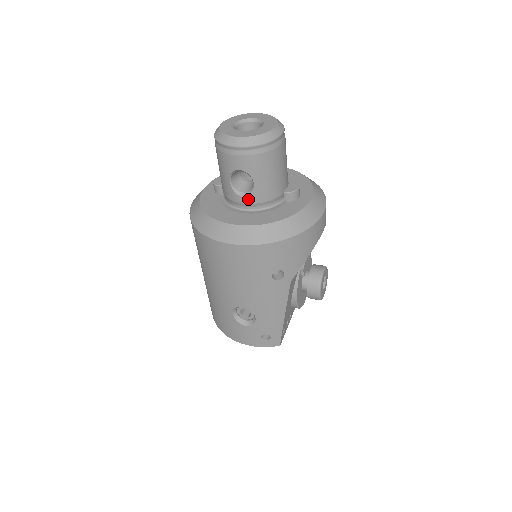
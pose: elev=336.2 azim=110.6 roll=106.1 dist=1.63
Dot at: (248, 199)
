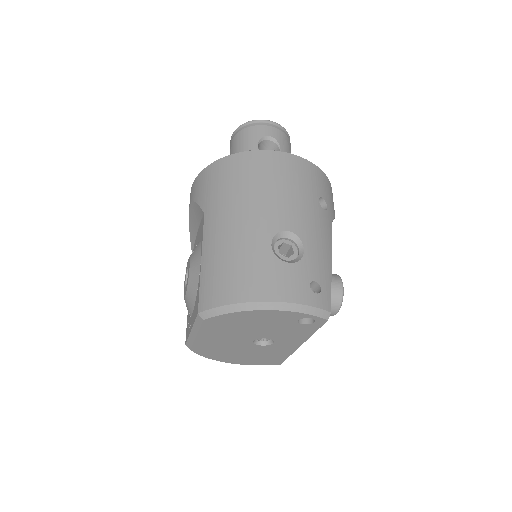
Dot at: occluded
